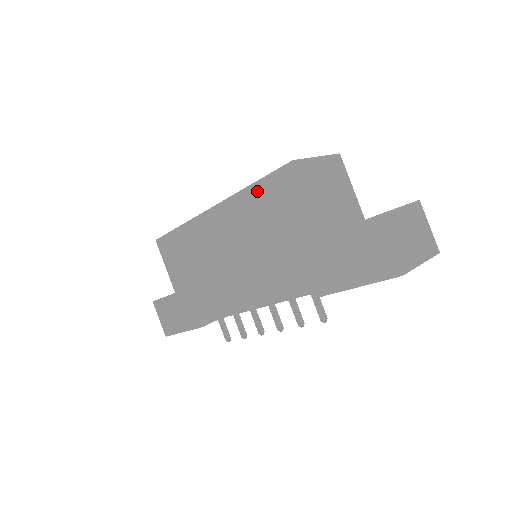
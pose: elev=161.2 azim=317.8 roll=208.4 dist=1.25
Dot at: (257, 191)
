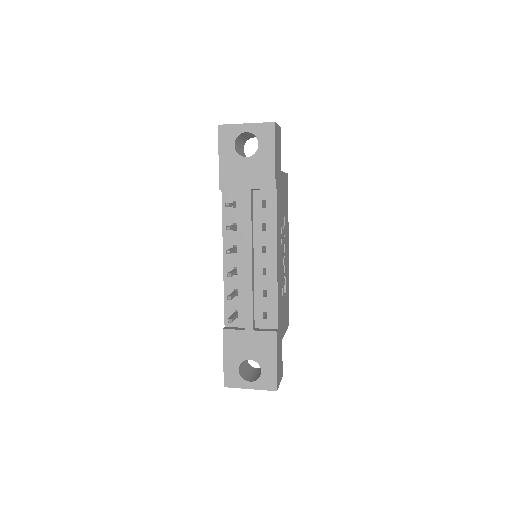
Dot at: occluded
